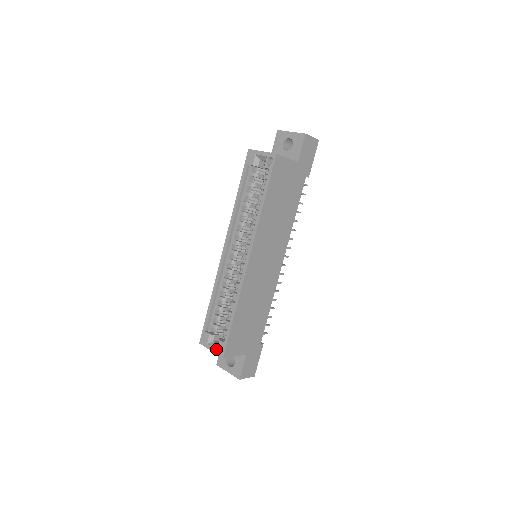
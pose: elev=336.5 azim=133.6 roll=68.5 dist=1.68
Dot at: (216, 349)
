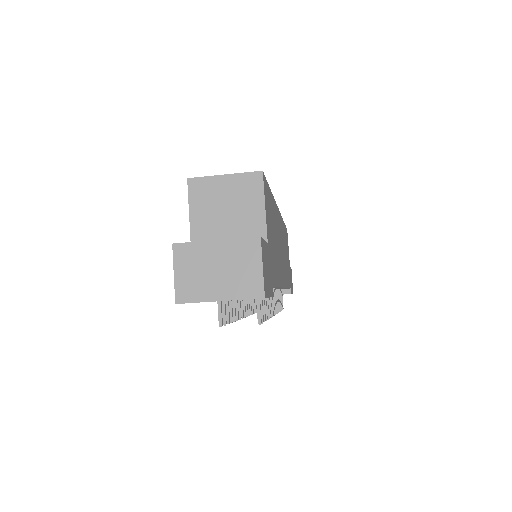
Dot at: (239, 175)
